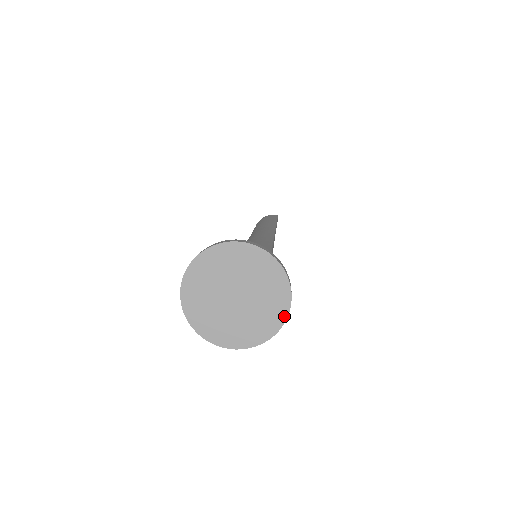
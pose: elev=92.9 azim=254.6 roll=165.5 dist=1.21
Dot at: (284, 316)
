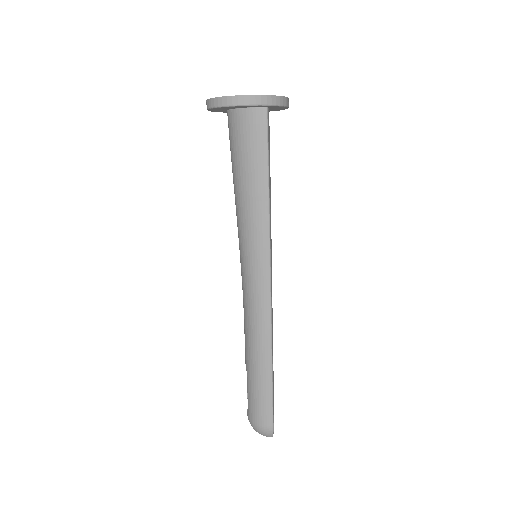
Dot at: occluded
